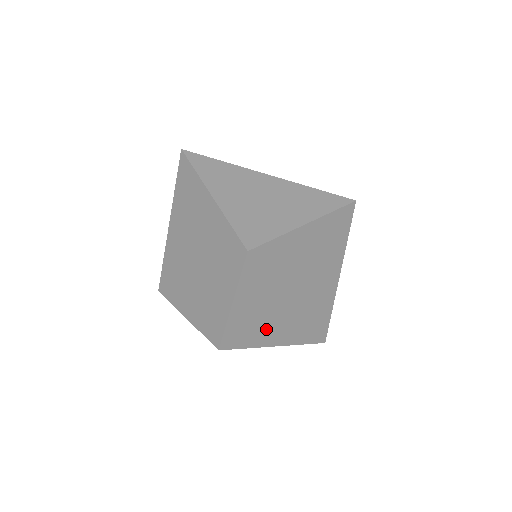
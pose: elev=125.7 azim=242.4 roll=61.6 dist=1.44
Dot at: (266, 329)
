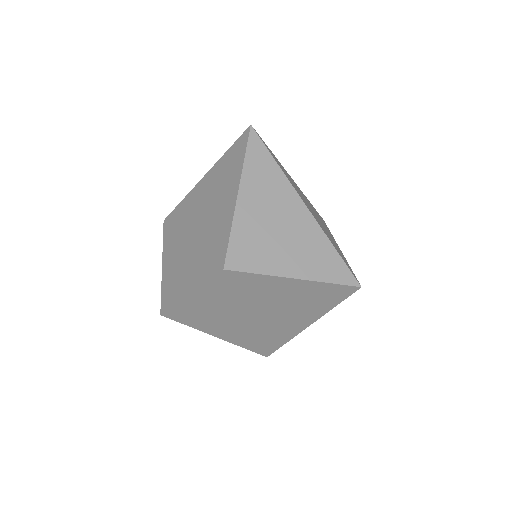
Dot at: (214, 323)
